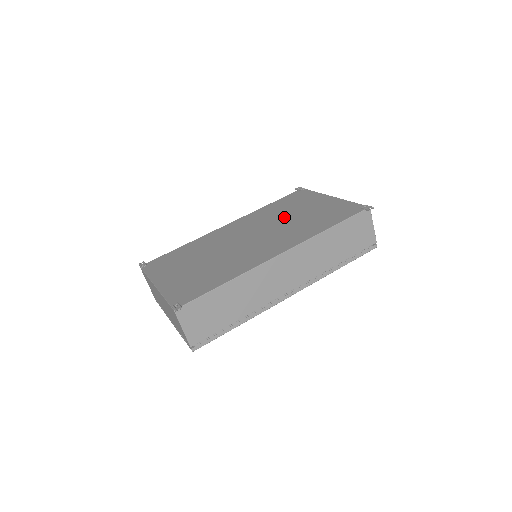
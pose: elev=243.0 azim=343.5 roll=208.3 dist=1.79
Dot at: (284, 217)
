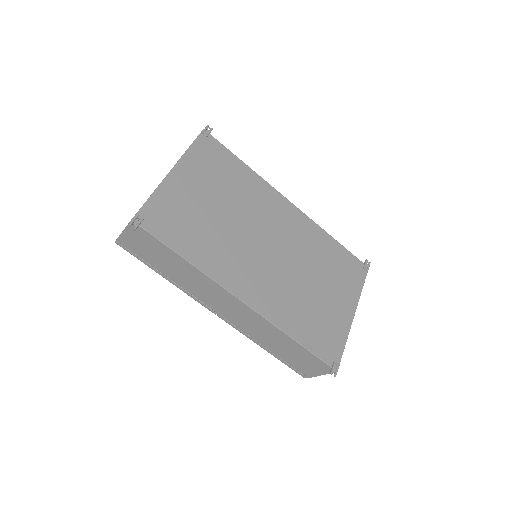
Dot at: (311, 272)
